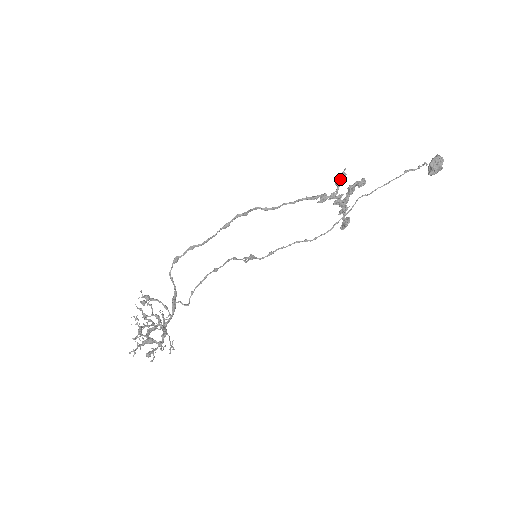
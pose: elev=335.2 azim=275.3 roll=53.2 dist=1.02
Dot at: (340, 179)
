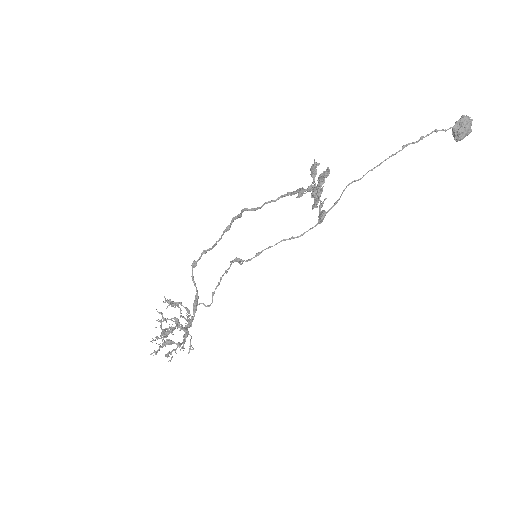
Dot at: (313, 170)
